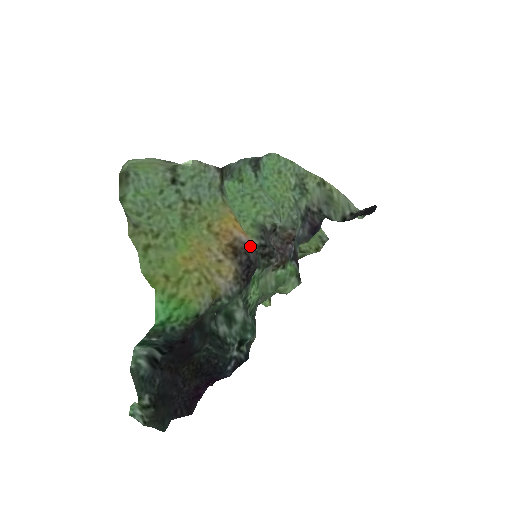
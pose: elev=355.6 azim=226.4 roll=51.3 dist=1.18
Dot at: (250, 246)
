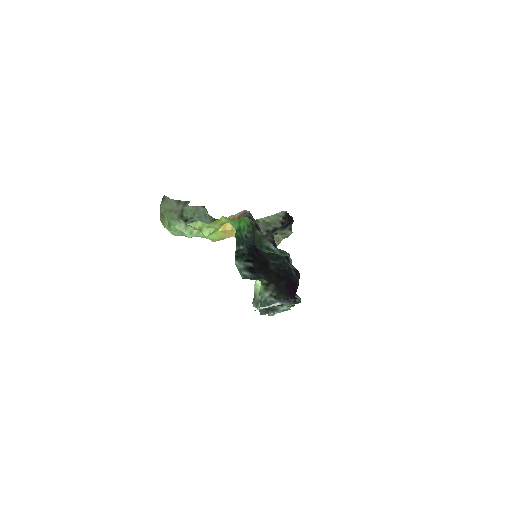
Dot at: (248, 212)
